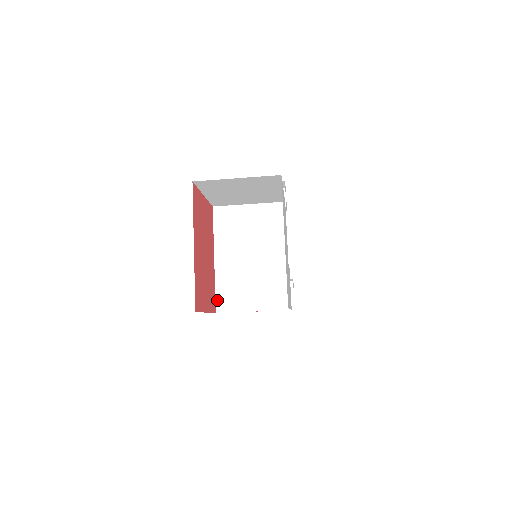
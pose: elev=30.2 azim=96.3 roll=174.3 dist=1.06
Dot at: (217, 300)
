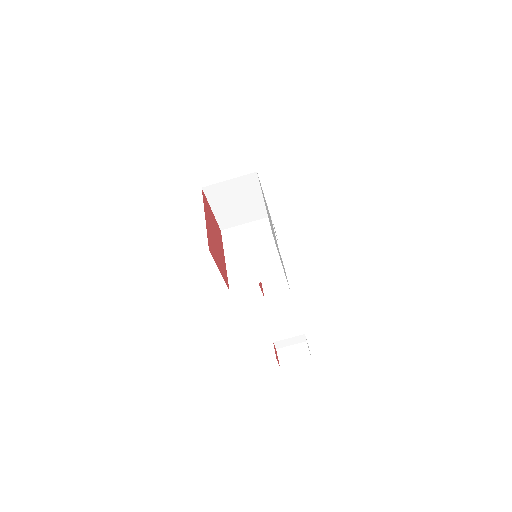
Dot at: (230, 282)
